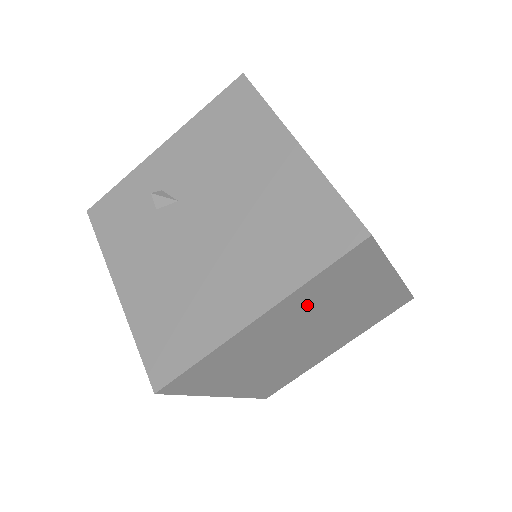
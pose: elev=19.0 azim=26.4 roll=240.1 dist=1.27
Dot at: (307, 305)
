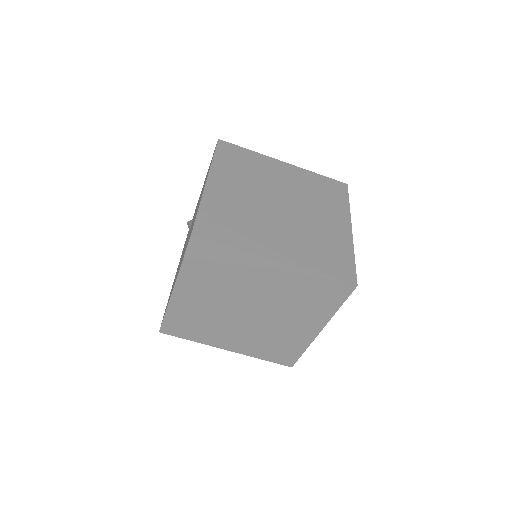
Dot at: (207, 283)
